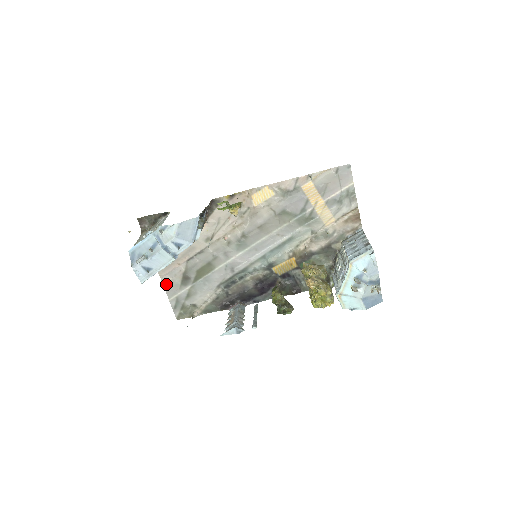
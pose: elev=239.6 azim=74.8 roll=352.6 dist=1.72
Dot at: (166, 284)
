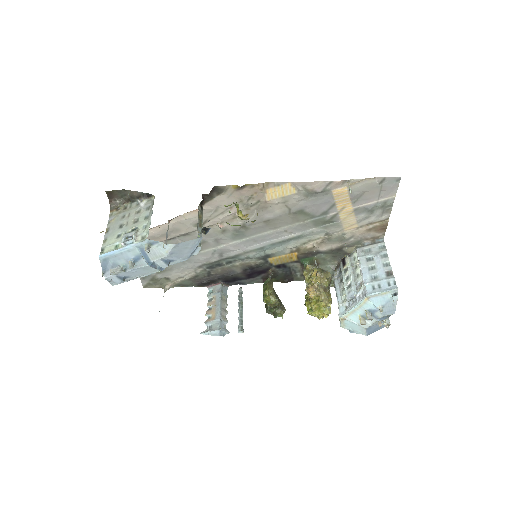
Dot at: occluded
